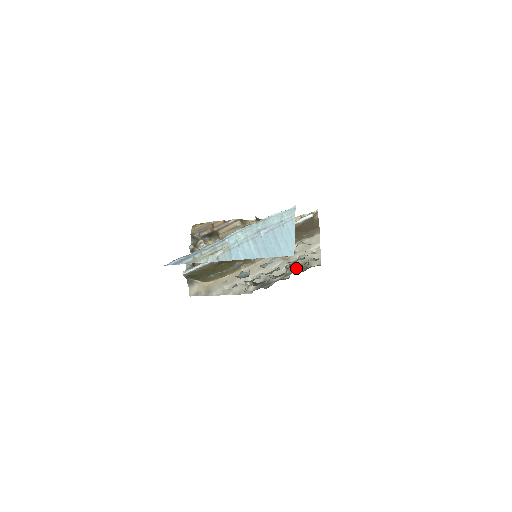
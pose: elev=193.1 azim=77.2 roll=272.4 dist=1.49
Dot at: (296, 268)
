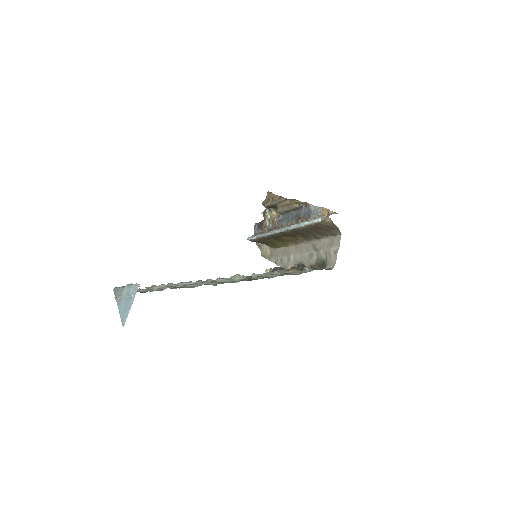
Dot at: occluded
